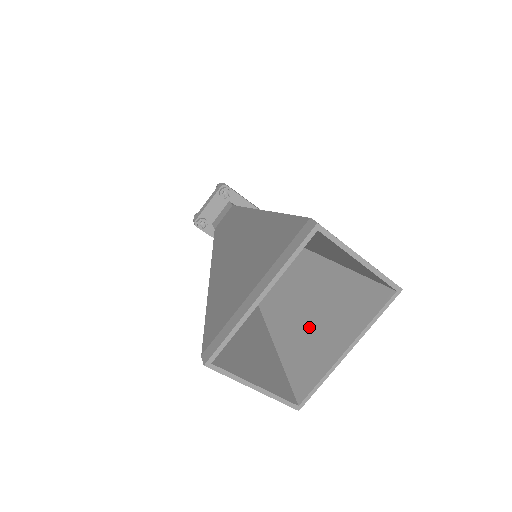
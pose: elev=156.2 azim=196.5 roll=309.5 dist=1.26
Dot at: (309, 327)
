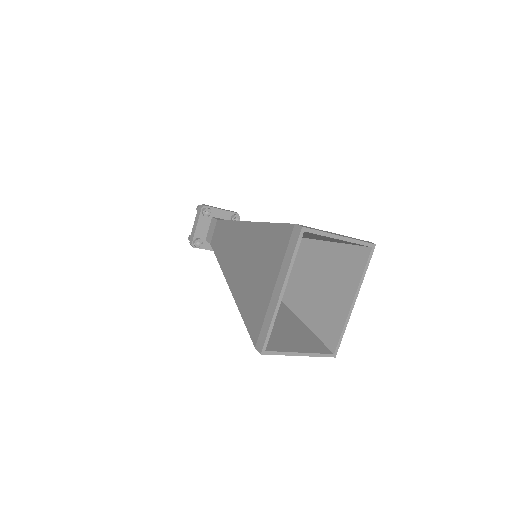
Dot at: (319, 295)
